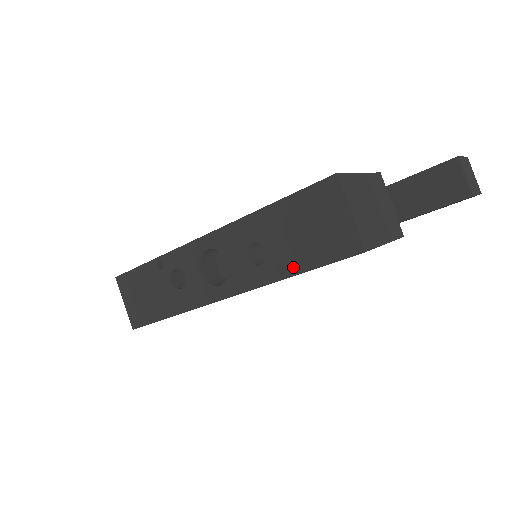
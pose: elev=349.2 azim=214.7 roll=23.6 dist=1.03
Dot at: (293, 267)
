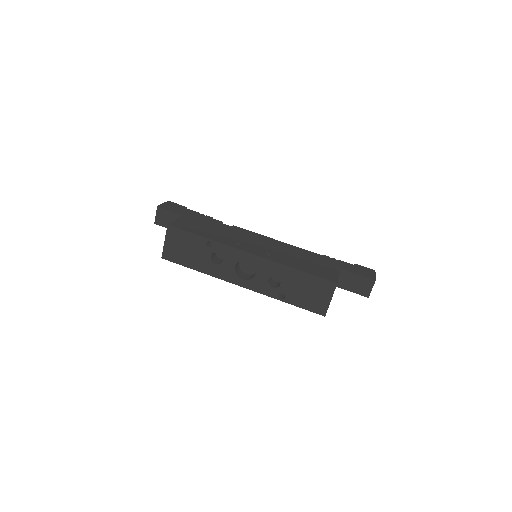
Dot at: (289, 300)
